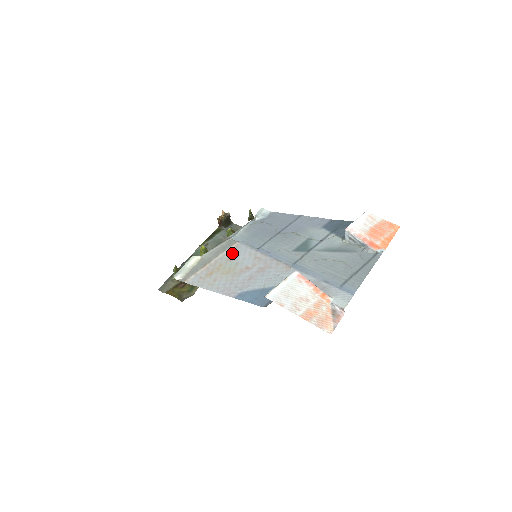
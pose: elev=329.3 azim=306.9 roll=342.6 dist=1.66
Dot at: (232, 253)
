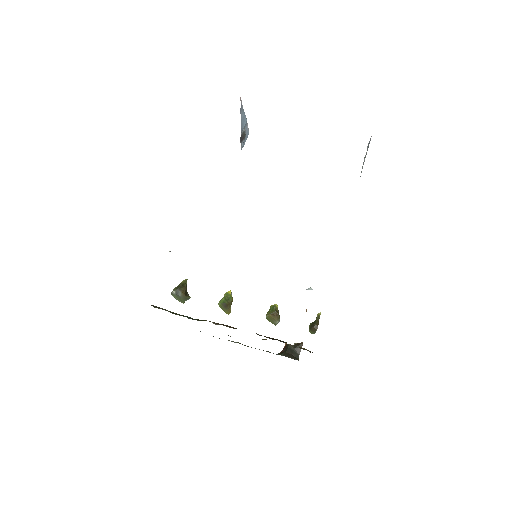
Dot at: occluded
